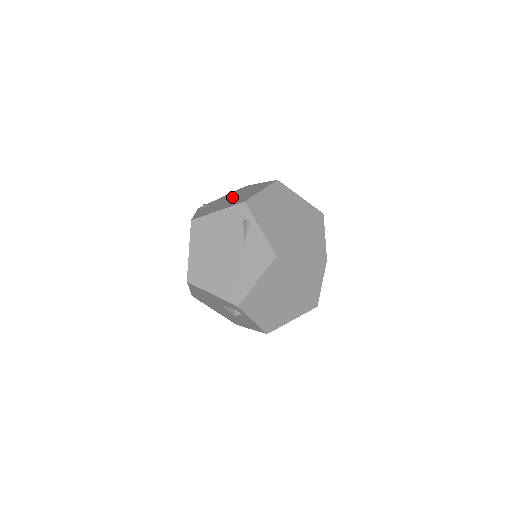
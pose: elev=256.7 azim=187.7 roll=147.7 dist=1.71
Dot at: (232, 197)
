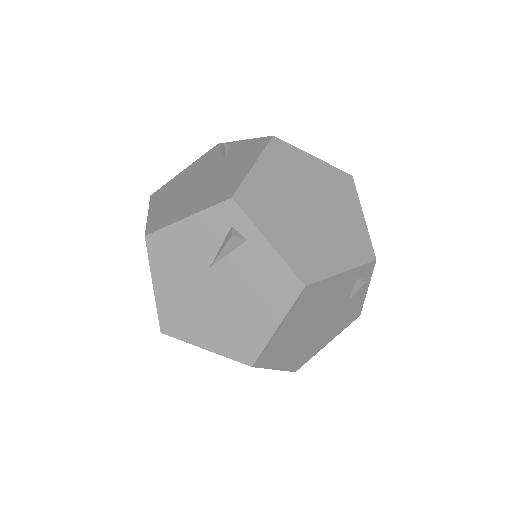
Dot at: occluded
